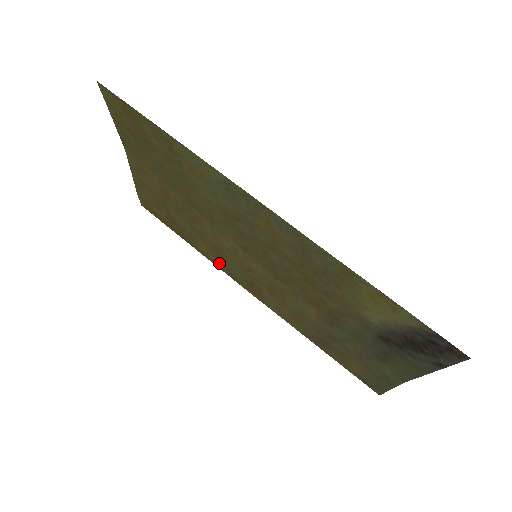
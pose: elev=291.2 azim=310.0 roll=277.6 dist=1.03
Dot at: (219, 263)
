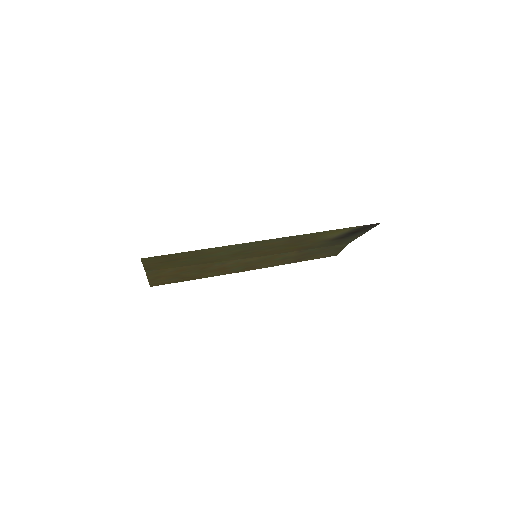
Dot at: (223, 273)
